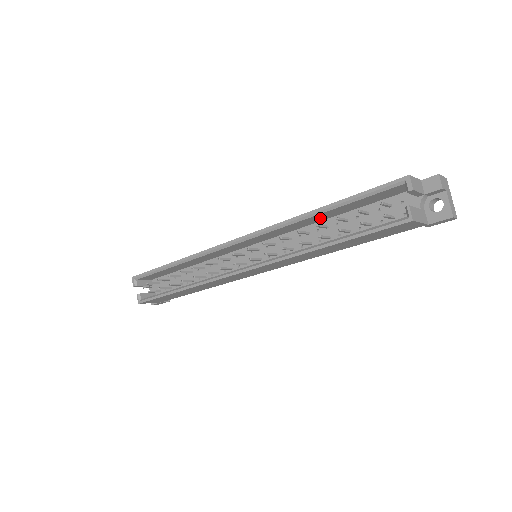
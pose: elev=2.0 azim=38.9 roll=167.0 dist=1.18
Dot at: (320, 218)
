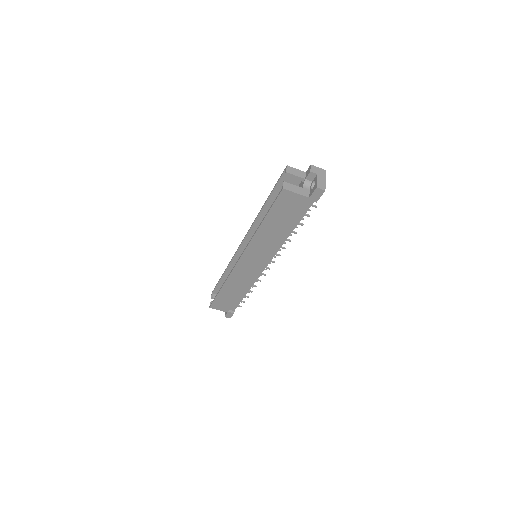
Dot at: occluded
